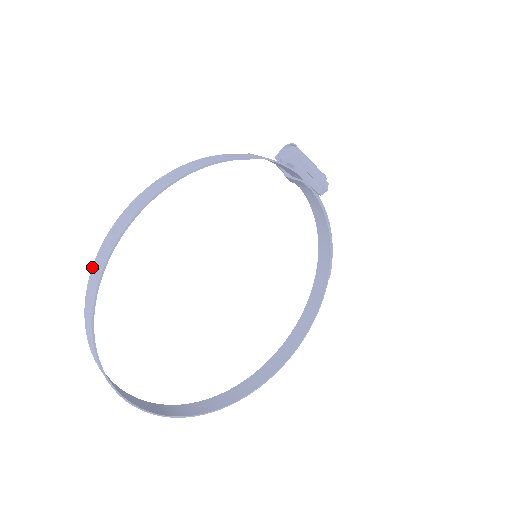
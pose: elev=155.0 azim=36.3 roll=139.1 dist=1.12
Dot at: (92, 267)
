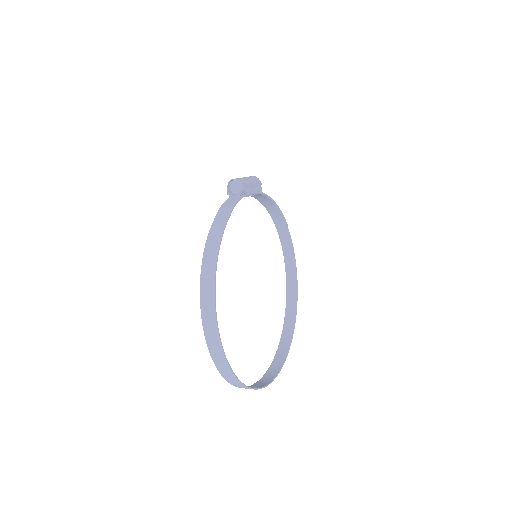
Dot at: (208, 349)
